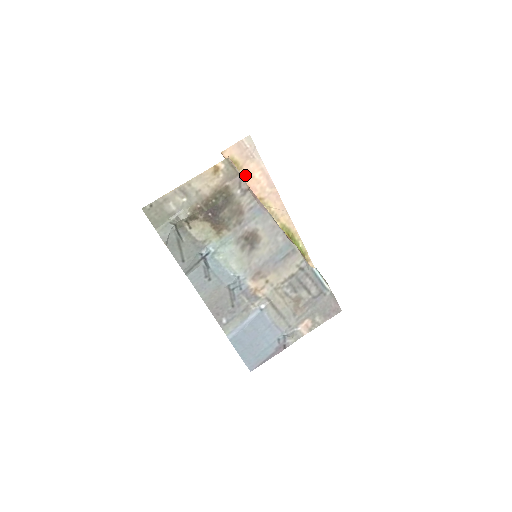
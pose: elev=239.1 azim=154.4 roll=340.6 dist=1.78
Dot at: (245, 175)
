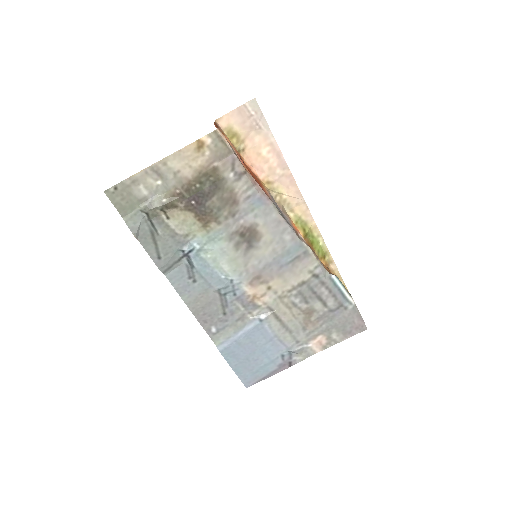
Dot at: (248, 151)
